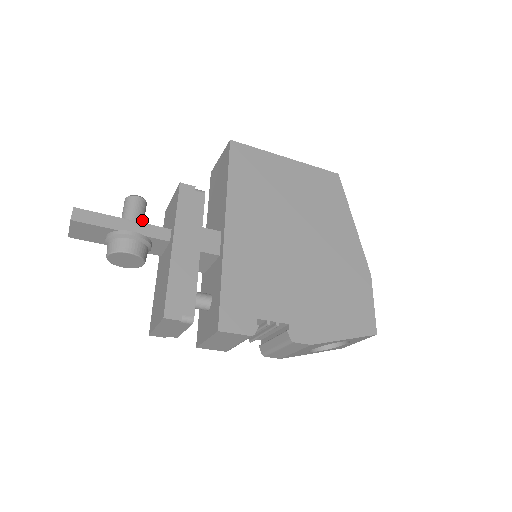
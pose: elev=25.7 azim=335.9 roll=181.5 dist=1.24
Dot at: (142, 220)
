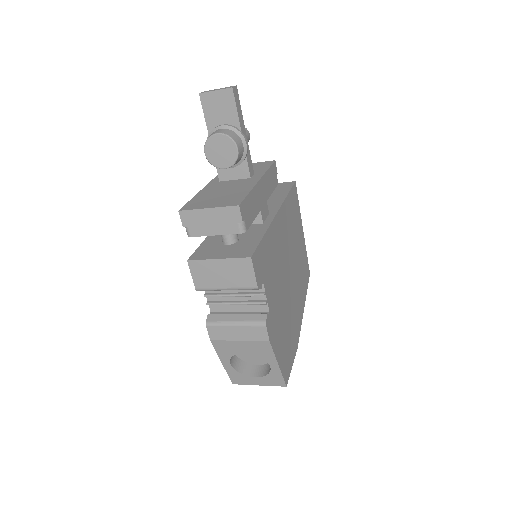
Dot at: occluded
